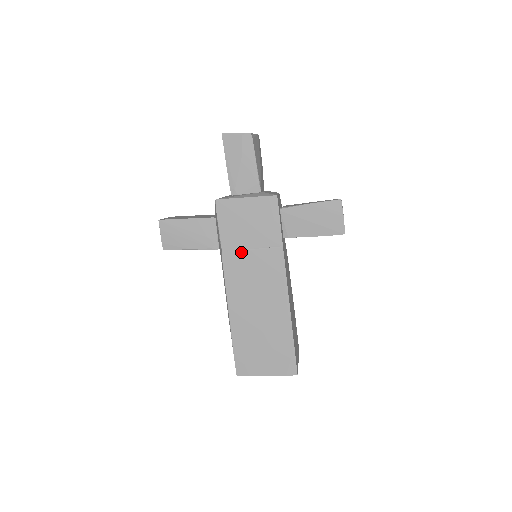
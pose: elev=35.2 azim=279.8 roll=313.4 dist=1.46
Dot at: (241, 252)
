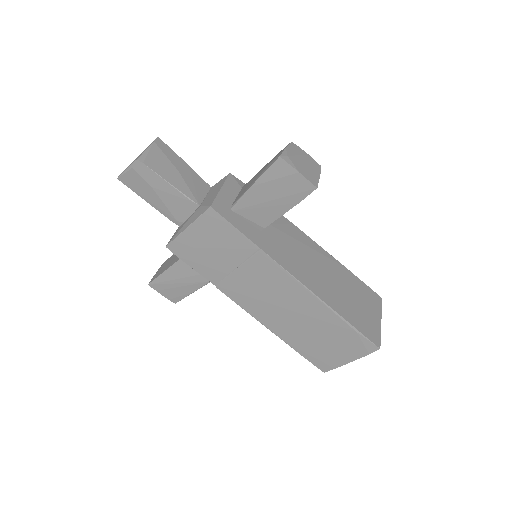
Dot at: (230, 276)
